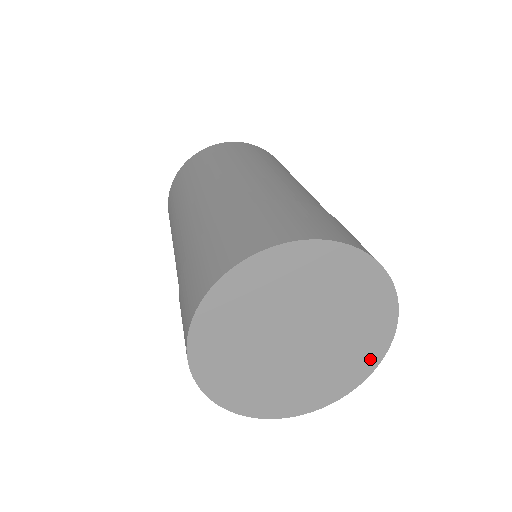
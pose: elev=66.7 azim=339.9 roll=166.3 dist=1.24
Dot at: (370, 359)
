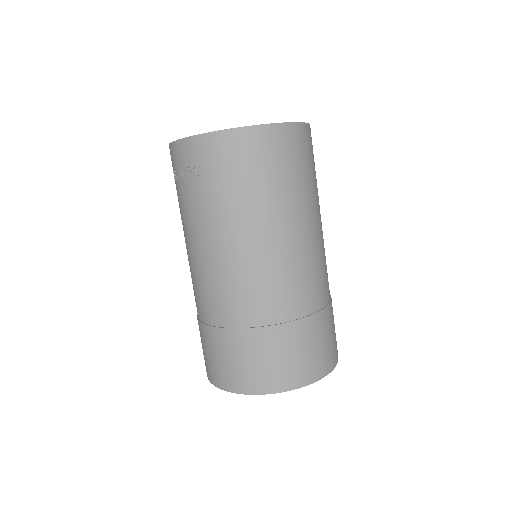
Dot at: occluded
